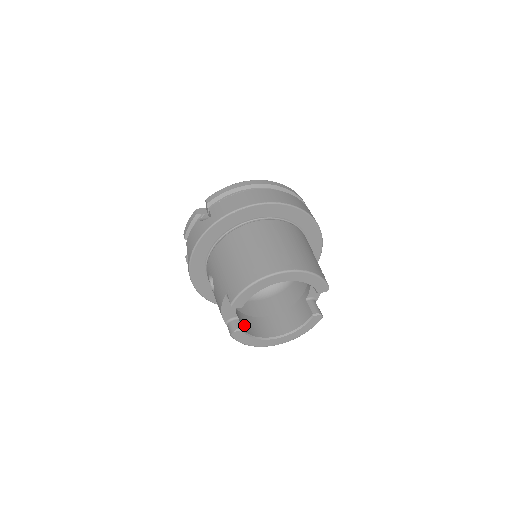
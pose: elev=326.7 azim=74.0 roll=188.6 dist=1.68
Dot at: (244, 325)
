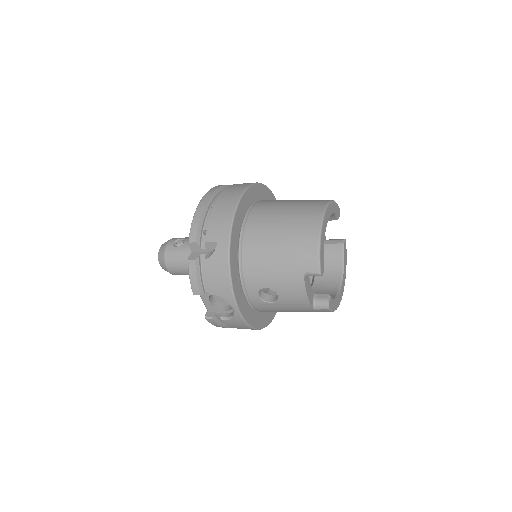
Dot at: occluded
